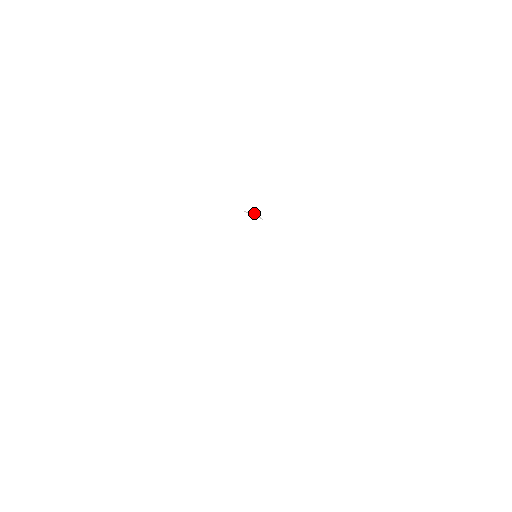
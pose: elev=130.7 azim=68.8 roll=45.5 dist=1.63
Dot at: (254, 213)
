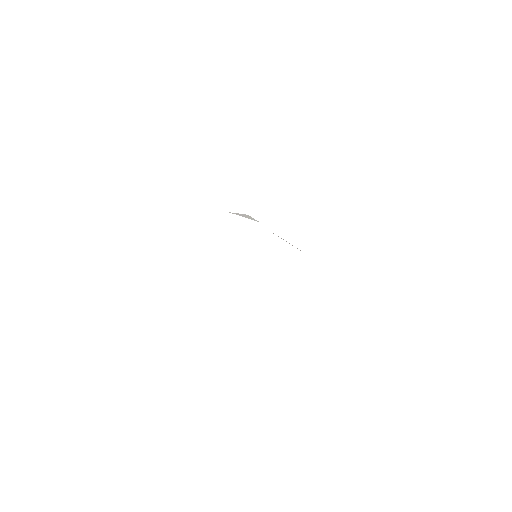
Dot at: (243, 214)
